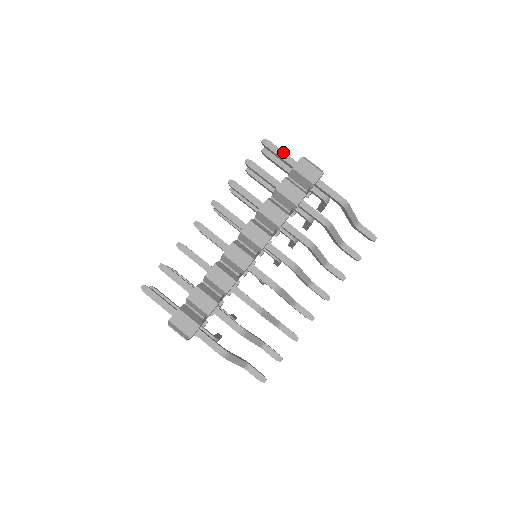
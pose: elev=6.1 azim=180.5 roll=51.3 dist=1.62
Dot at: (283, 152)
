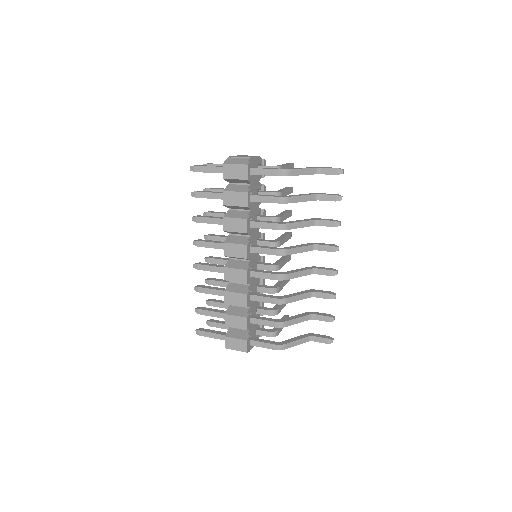
Dot at: (210, 167)
